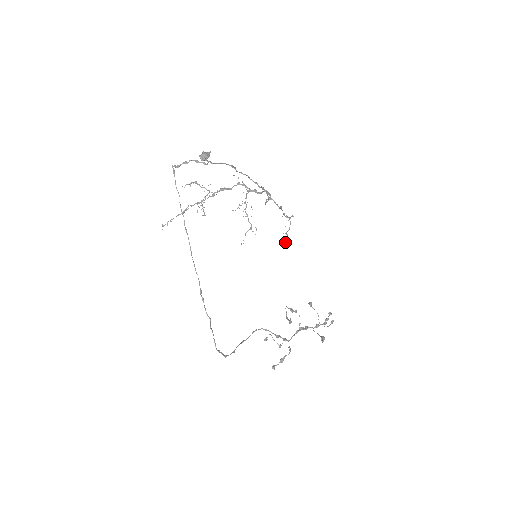
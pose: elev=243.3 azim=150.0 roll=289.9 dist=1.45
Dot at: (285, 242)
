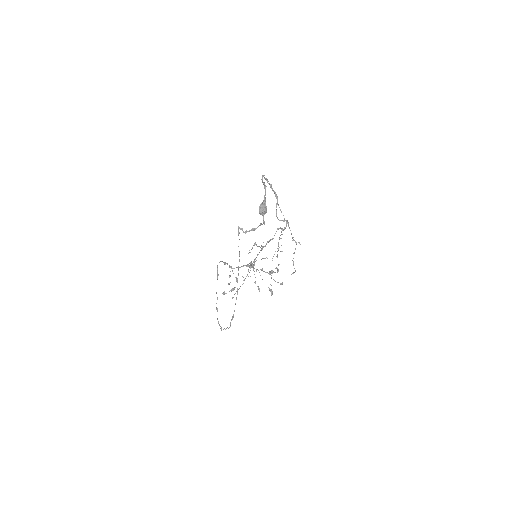
Dot at: occluded
